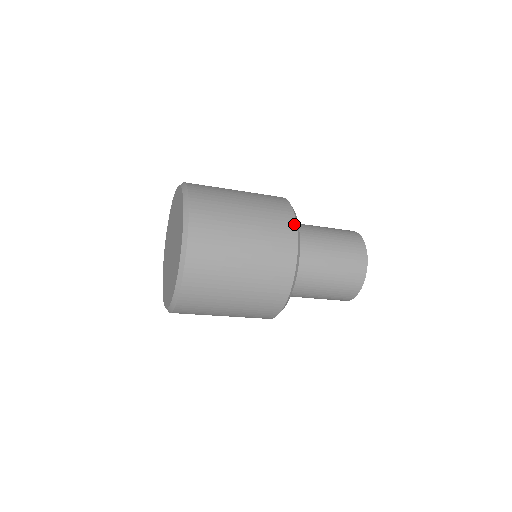
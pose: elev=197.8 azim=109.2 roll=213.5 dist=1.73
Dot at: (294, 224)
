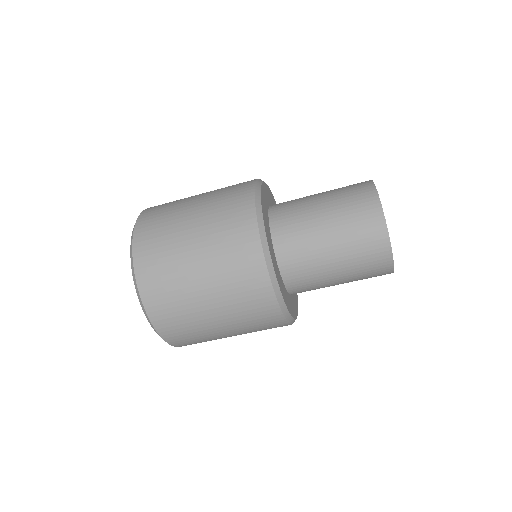
Dot at: (251, 194)
